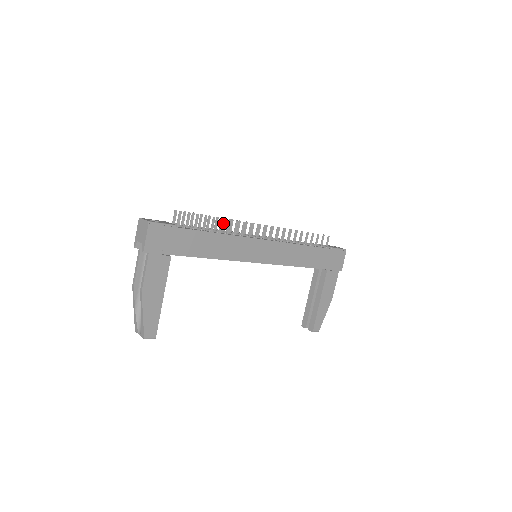
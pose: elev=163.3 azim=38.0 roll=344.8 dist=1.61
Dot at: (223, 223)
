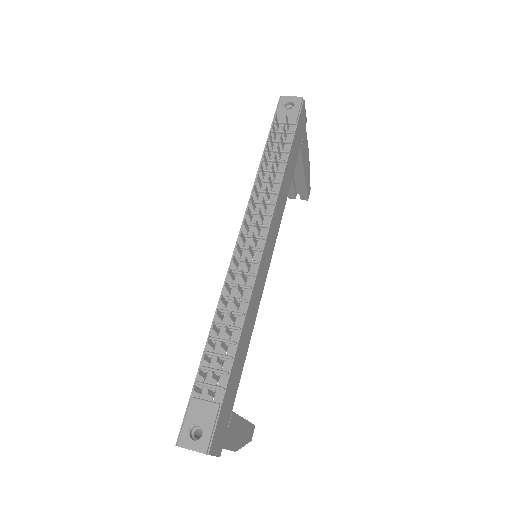
Dot at: (222, 302)
